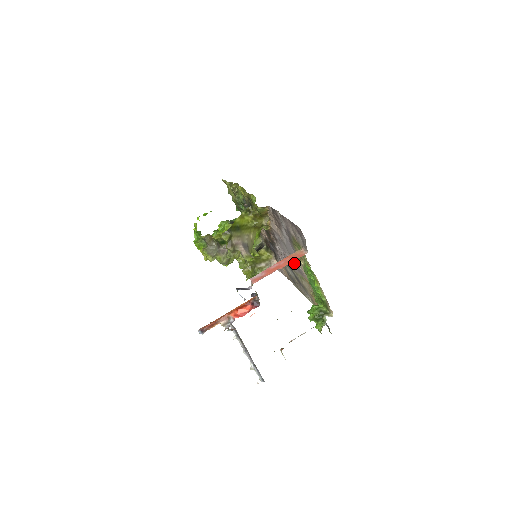
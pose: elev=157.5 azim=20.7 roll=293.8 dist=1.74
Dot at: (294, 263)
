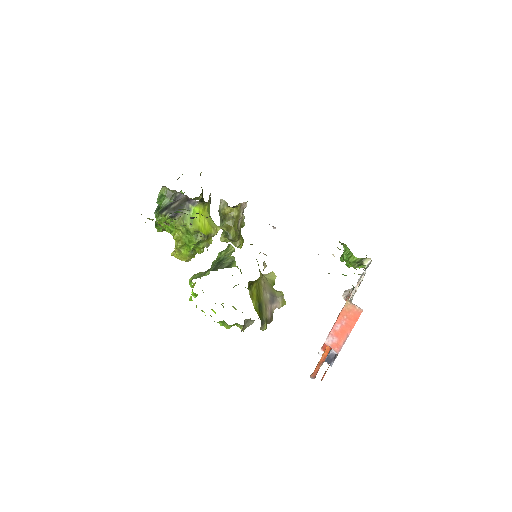
Dot at: occluded
